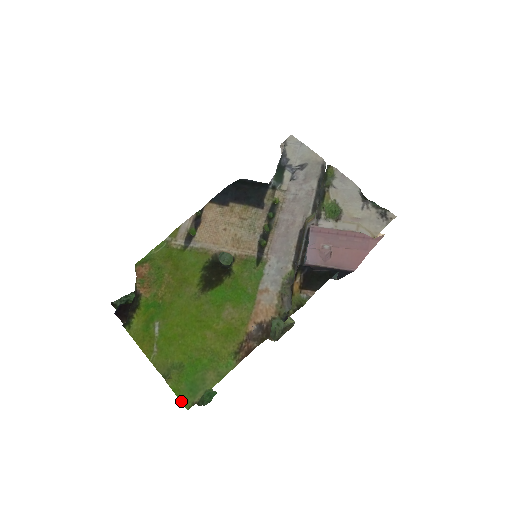
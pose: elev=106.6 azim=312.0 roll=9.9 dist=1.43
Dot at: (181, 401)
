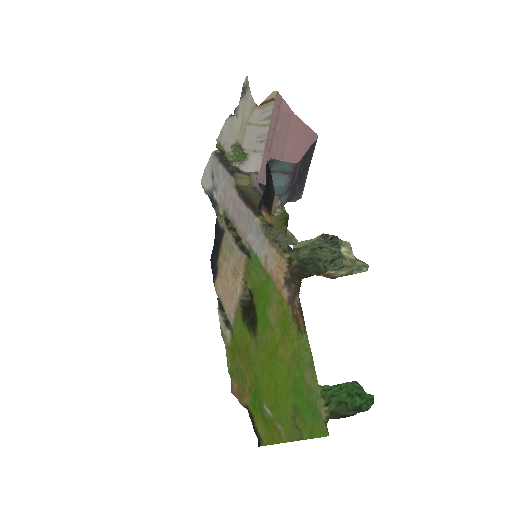
Dot at: (320, 437)
